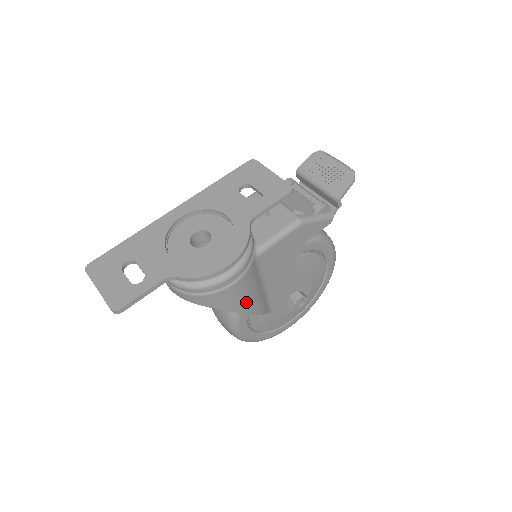
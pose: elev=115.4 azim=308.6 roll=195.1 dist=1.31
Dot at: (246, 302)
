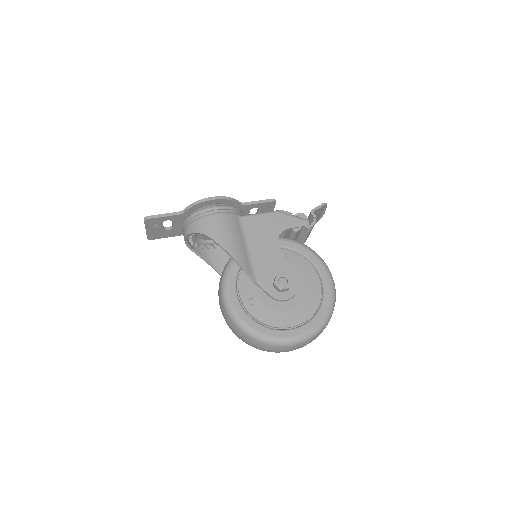
Dot at: (225, 238)
